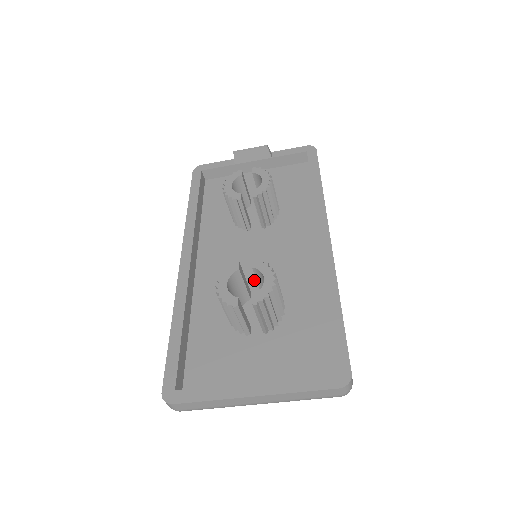
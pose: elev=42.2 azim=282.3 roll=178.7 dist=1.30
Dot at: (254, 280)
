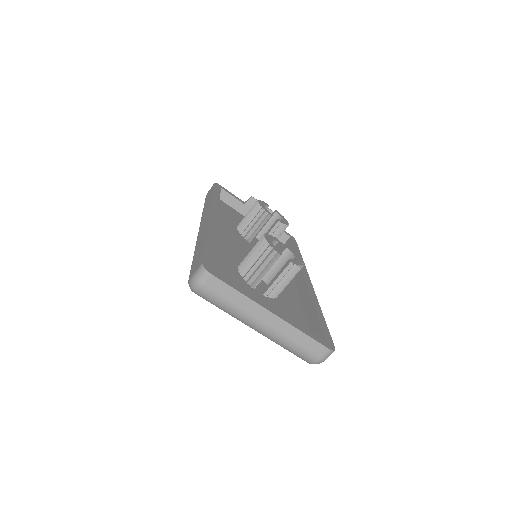
Dot at: occluded
